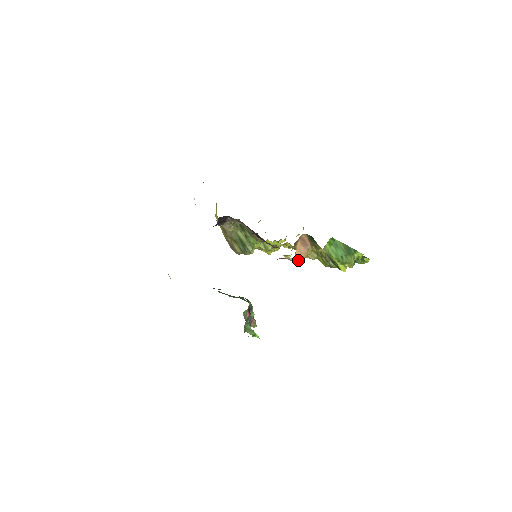
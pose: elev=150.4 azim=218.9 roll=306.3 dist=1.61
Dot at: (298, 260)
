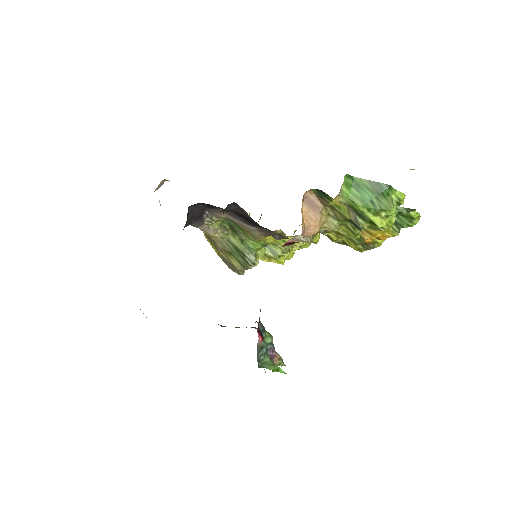
Dot at: (310, 233)
